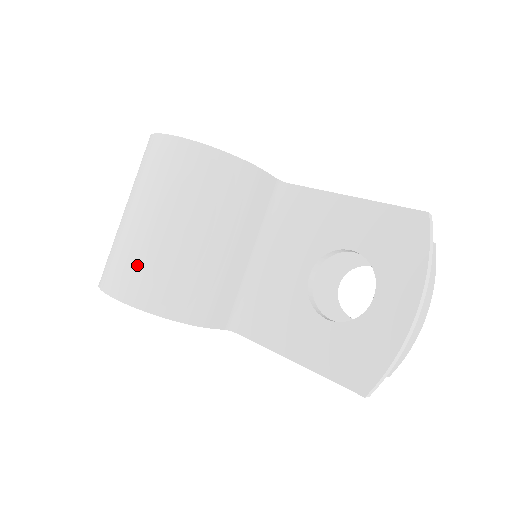
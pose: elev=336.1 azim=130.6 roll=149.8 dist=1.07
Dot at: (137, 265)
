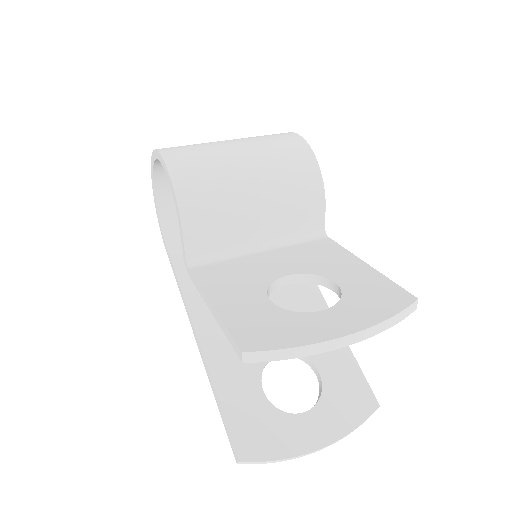
Dot at: (197, 152)
